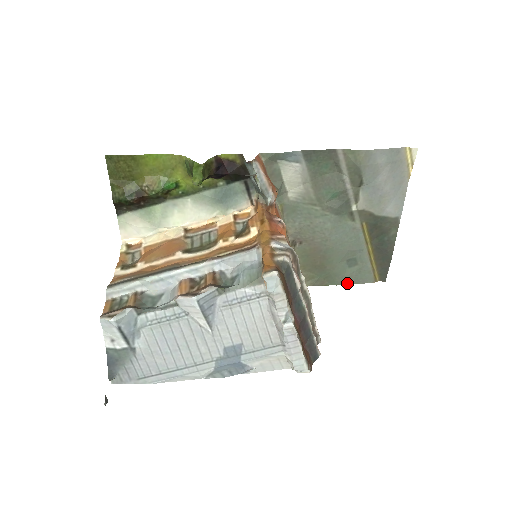
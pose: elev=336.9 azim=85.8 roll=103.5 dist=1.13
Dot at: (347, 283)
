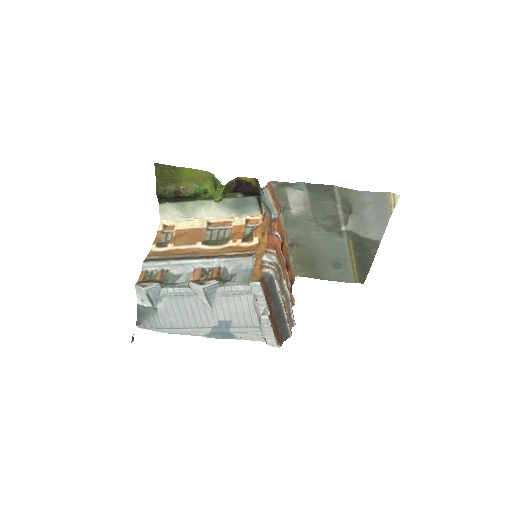
Dot at: (332, 280)
